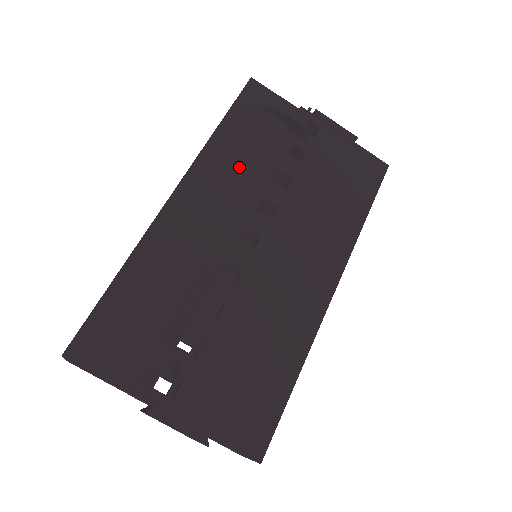
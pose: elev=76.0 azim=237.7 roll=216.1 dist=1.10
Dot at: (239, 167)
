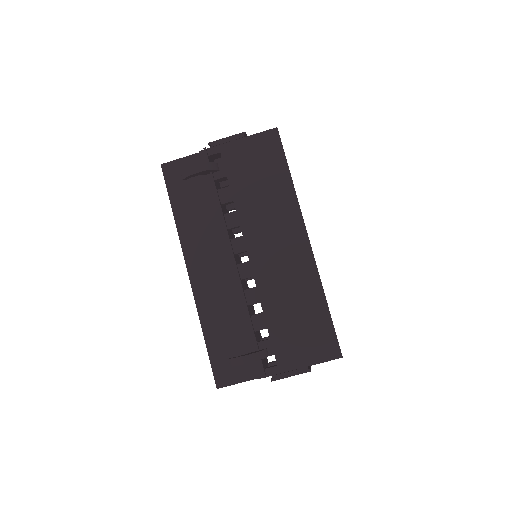
Dot at: (203, 224)
